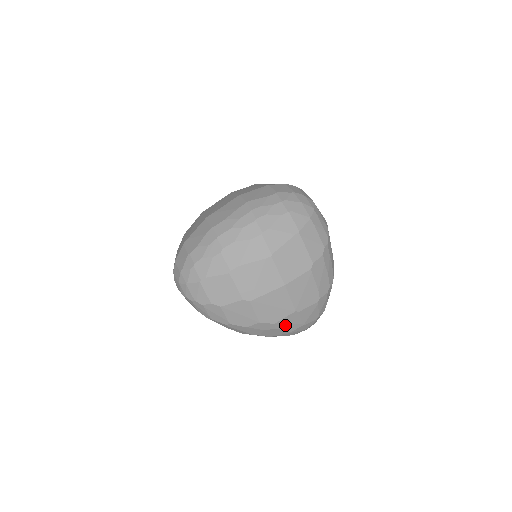
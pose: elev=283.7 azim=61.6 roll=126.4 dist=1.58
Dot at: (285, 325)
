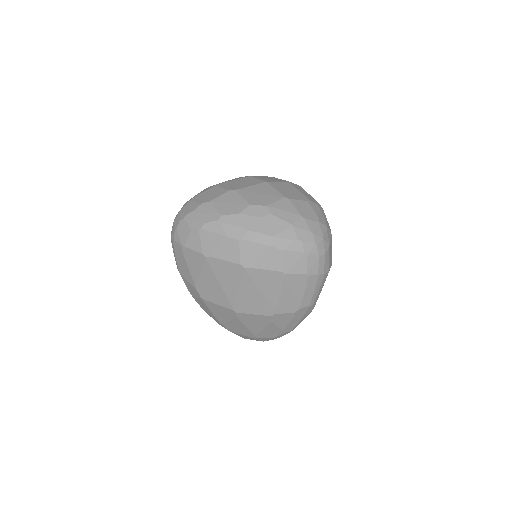
Dot at: (280, 212)
